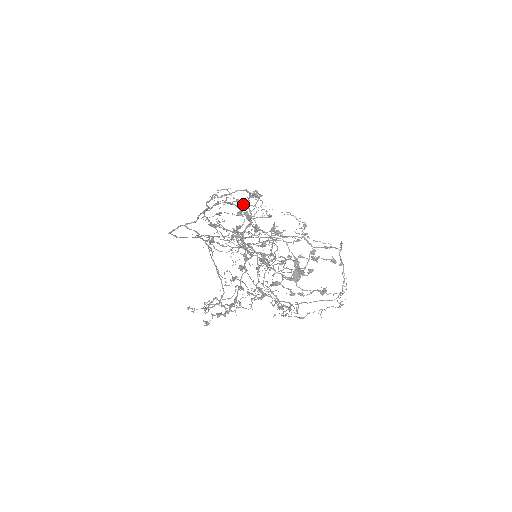
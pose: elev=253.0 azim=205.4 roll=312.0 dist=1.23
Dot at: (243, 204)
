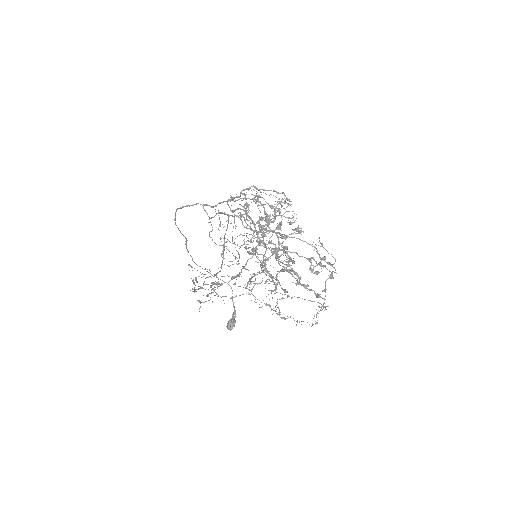
Dot at: (279, 201)
